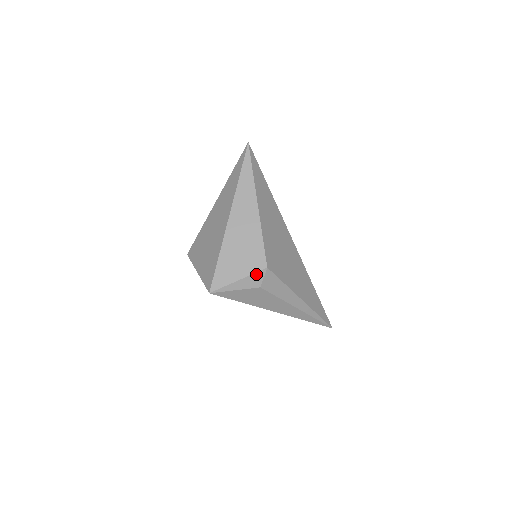
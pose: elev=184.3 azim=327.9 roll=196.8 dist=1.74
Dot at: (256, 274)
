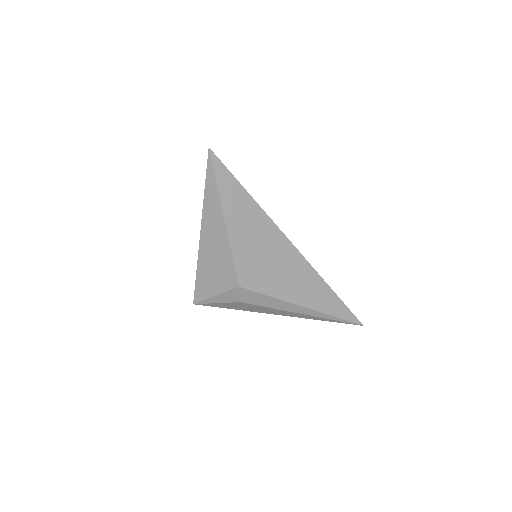
Dot at: (230, 291)
